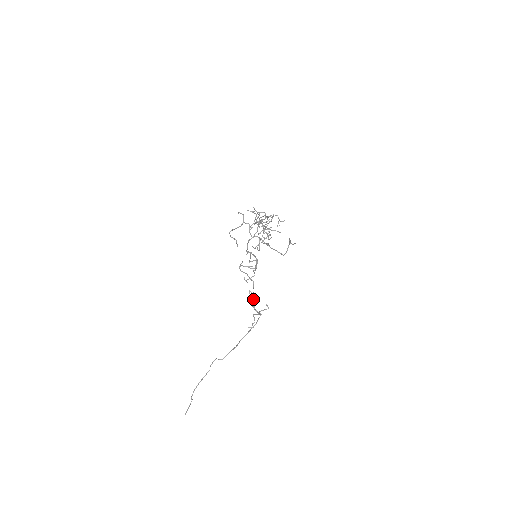
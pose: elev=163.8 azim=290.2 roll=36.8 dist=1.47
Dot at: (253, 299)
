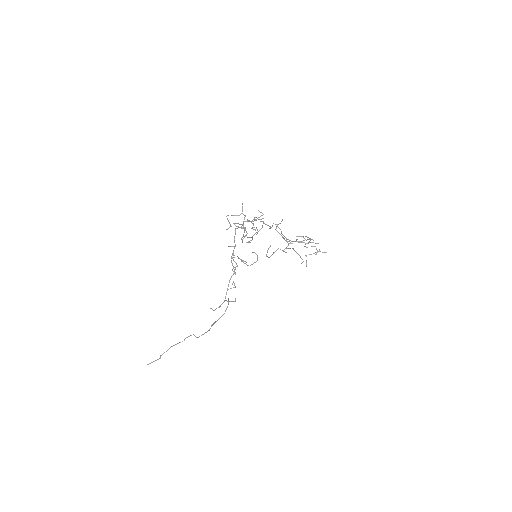
Dot at: occluded
